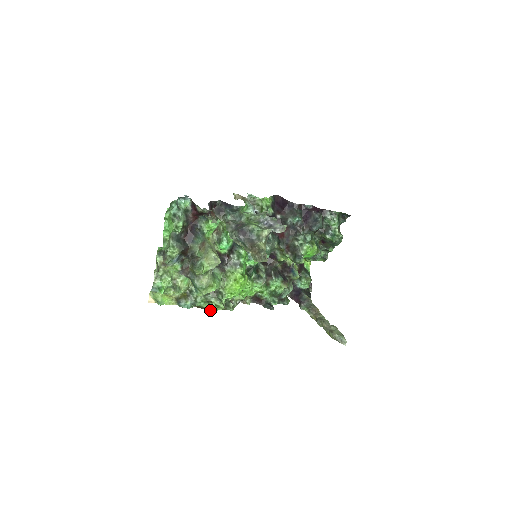
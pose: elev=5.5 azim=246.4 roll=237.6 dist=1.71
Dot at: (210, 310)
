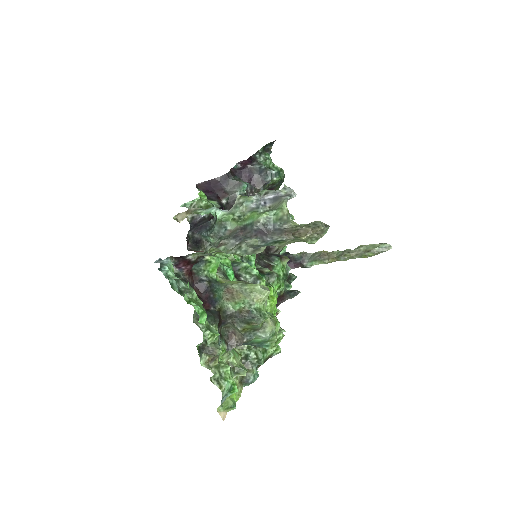
Dot at: (275, 353)
